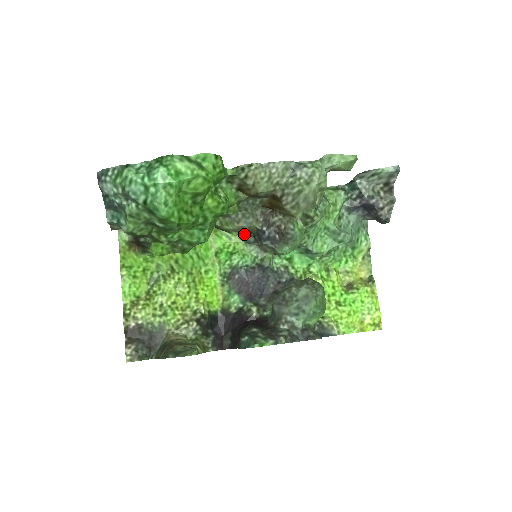
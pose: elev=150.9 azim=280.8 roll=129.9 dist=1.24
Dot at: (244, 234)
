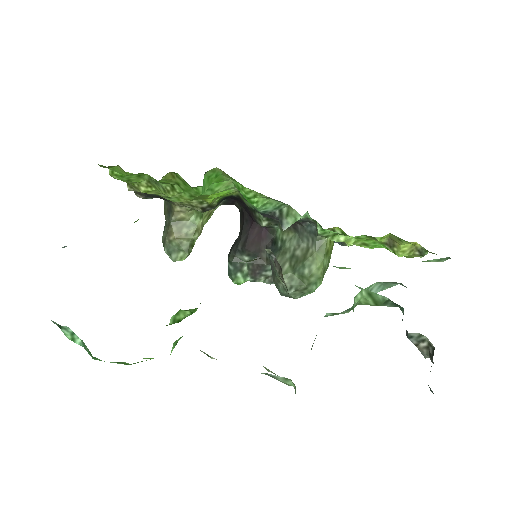
Dot at: occluded
